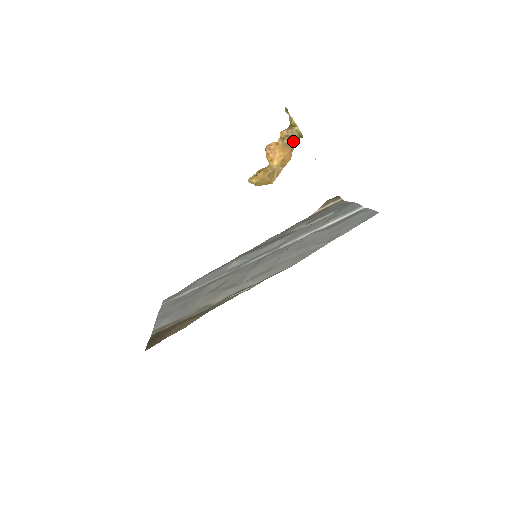
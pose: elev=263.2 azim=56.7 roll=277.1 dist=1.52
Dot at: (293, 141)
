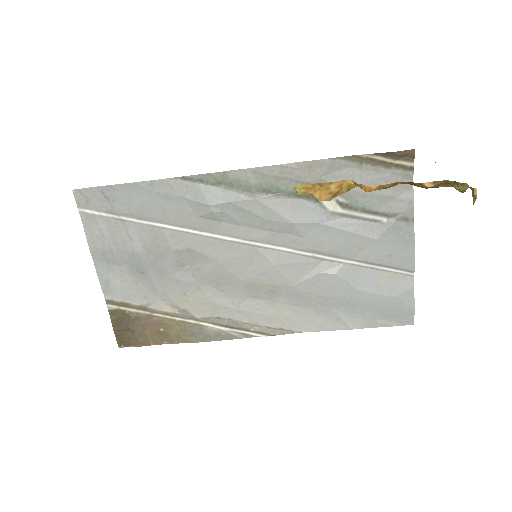
Dot at: occluded
